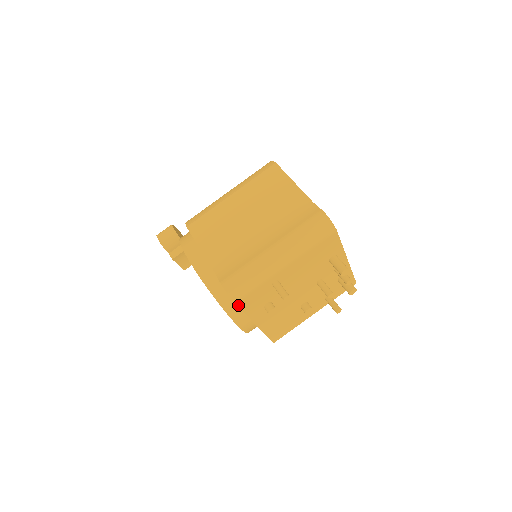
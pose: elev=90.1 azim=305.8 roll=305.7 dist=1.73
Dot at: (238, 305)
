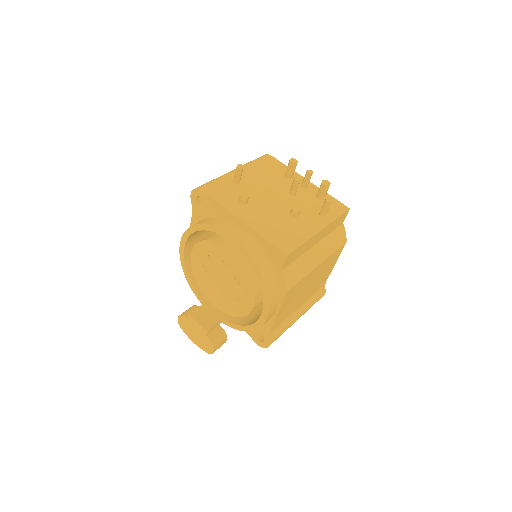
Dot at: (206, 193)
